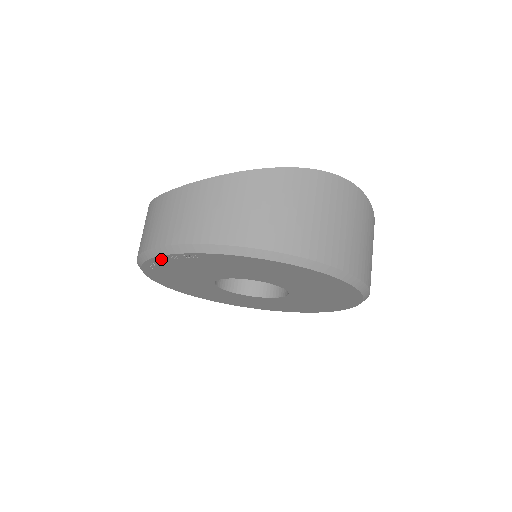
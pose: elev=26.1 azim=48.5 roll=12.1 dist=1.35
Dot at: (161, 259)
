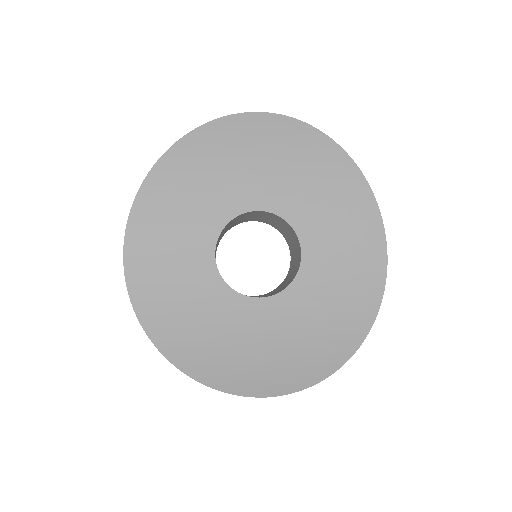
Dot at: occluded
